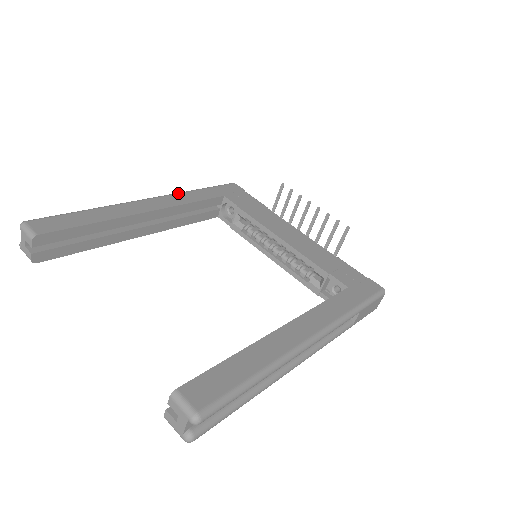
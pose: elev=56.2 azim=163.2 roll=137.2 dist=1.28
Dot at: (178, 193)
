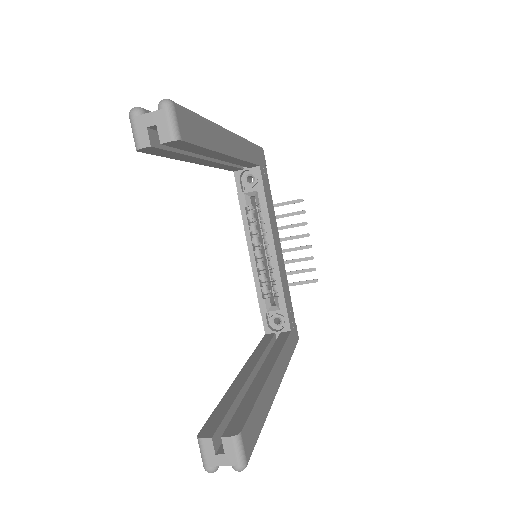
Dot at: (244, 139)
